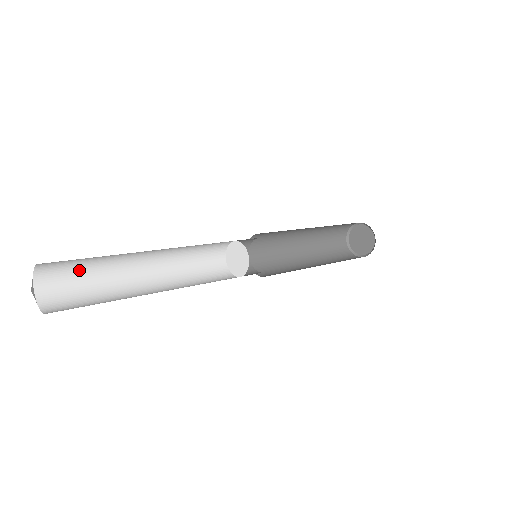
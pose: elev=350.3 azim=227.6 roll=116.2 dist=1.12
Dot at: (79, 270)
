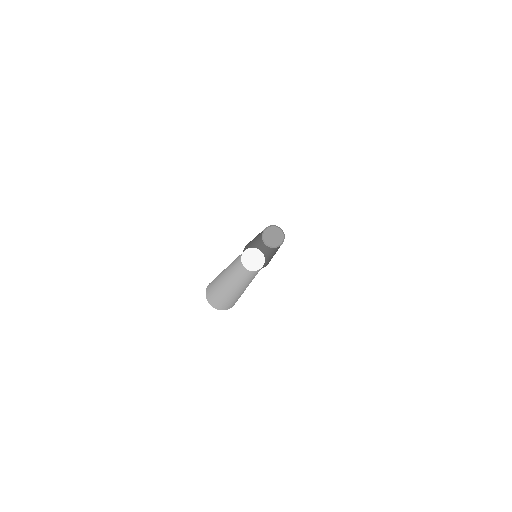
Dot at: (215, 291)
